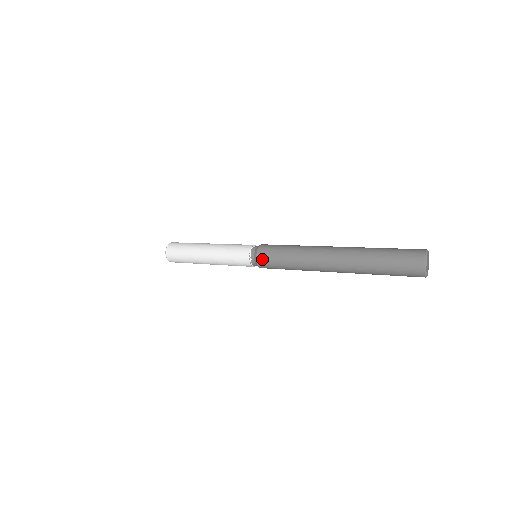
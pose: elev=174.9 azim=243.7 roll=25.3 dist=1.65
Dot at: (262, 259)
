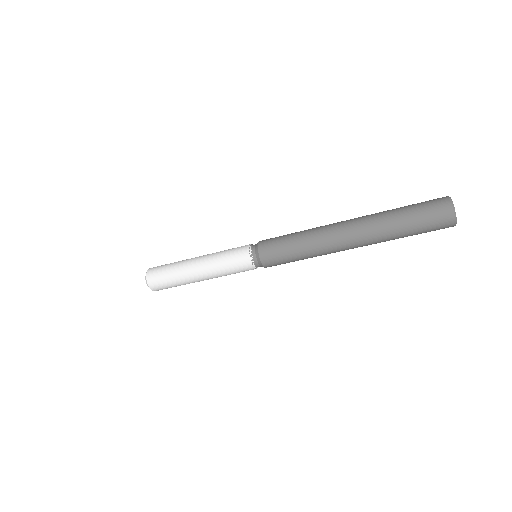
Dot at: (267, 259)
